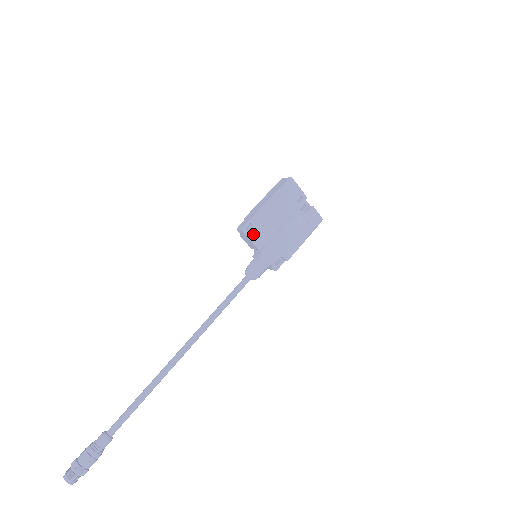
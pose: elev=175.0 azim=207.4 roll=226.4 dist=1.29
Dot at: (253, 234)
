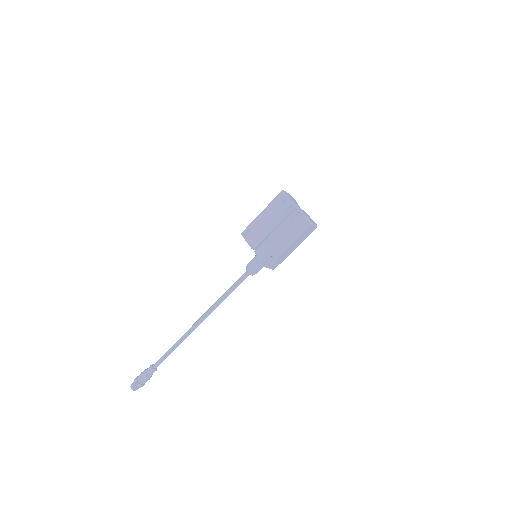
Dot at: (249, 237)
